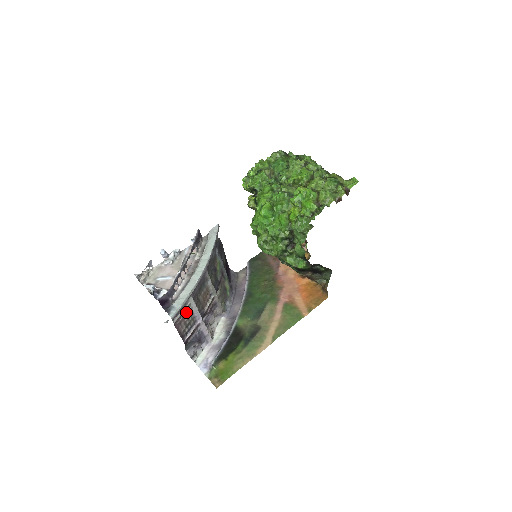
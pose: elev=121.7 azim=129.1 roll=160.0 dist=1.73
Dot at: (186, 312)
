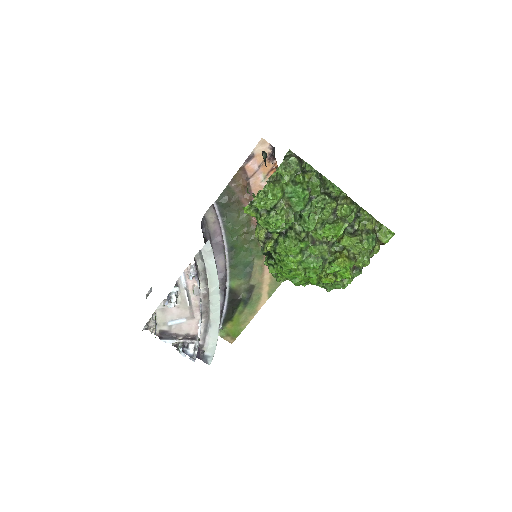
Dot at: occluded
